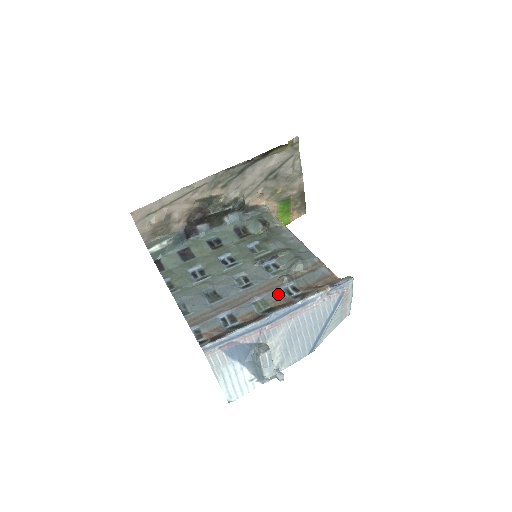
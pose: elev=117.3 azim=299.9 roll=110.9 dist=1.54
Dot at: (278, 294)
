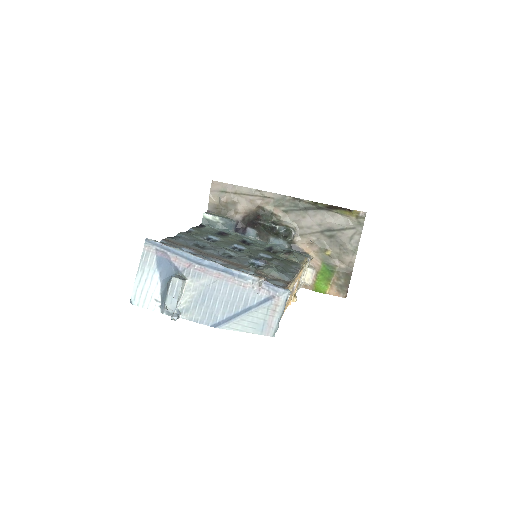
Dot at: (233, 268)
